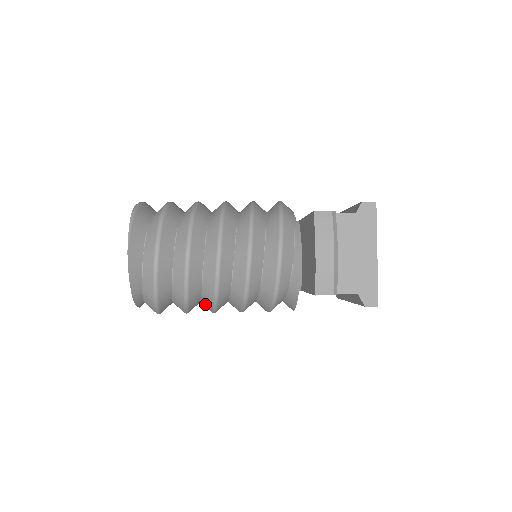
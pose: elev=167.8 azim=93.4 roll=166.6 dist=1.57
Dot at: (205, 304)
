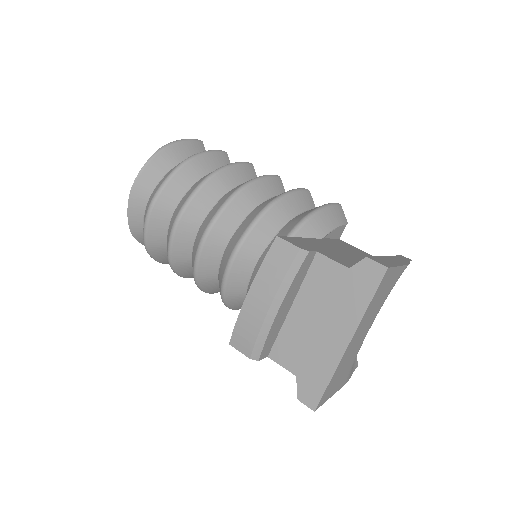
Dot at: occluded
